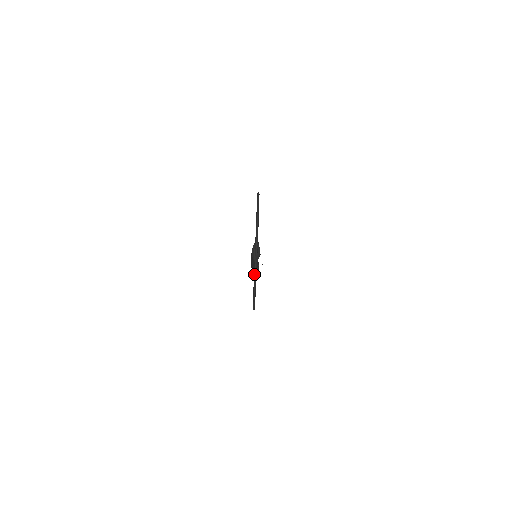
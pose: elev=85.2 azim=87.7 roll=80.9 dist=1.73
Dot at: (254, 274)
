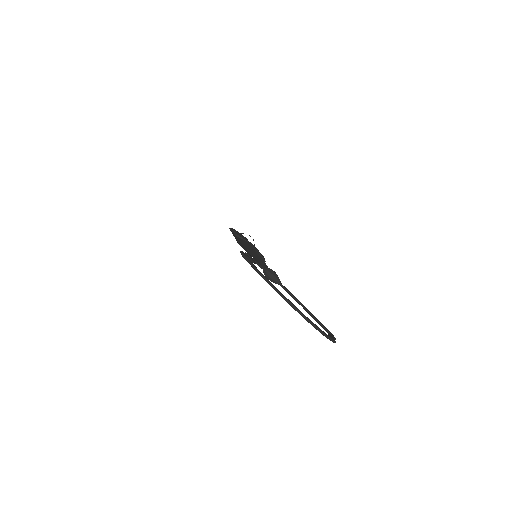
Dot at: occluded
